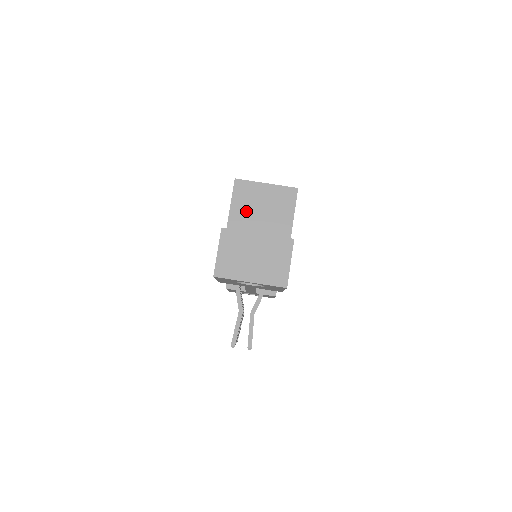
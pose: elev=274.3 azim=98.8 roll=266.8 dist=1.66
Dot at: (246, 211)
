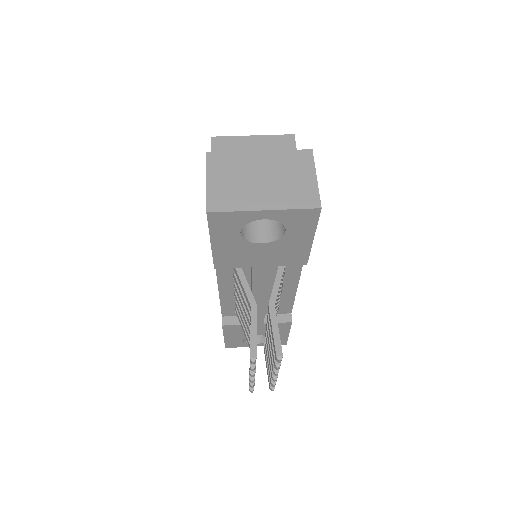
Dot at: occluded
